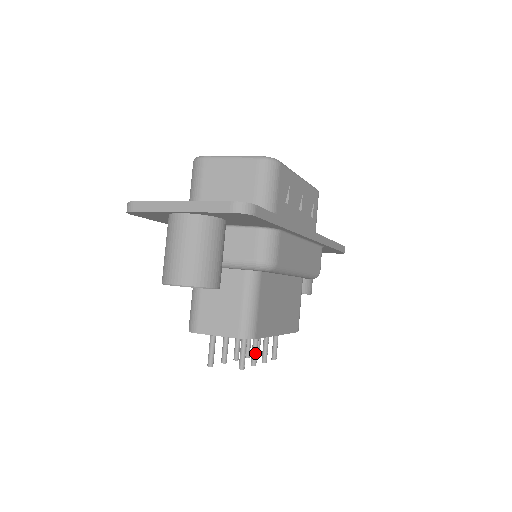
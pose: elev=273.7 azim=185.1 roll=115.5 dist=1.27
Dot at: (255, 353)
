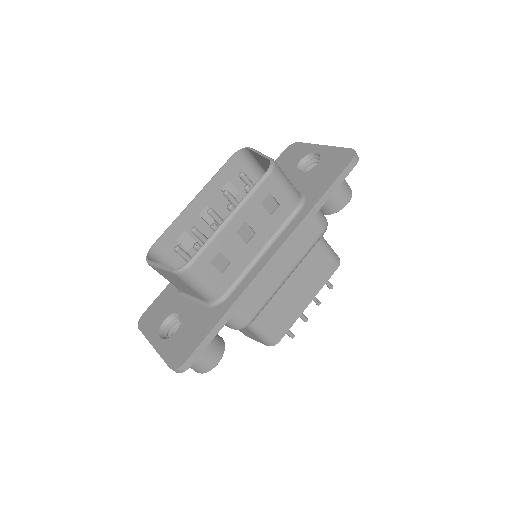
Dot at: (300, 316)
